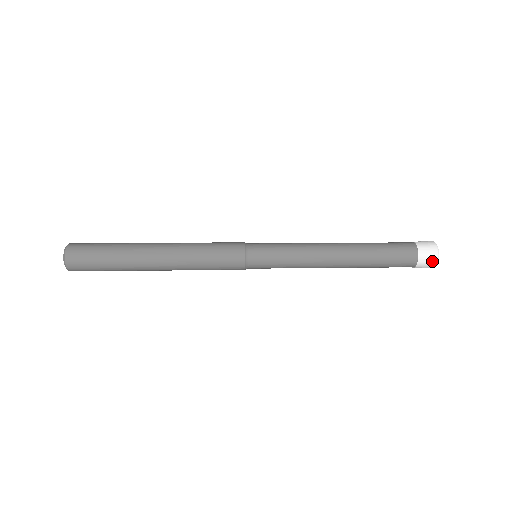
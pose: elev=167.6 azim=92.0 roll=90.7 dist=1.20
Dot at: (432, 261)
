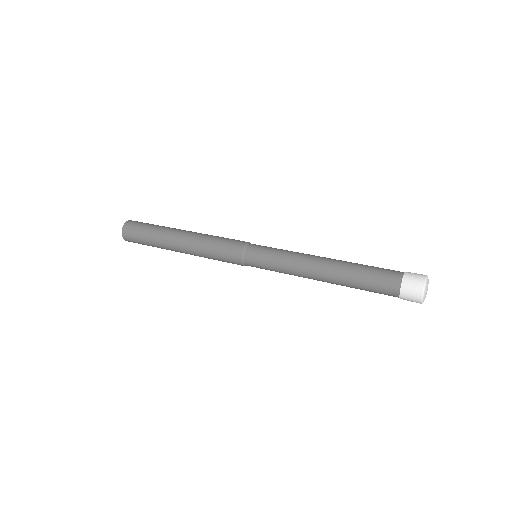
Dot at: (418, 285)
